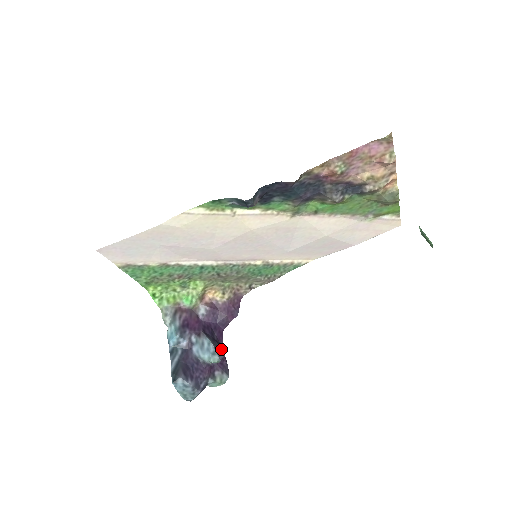
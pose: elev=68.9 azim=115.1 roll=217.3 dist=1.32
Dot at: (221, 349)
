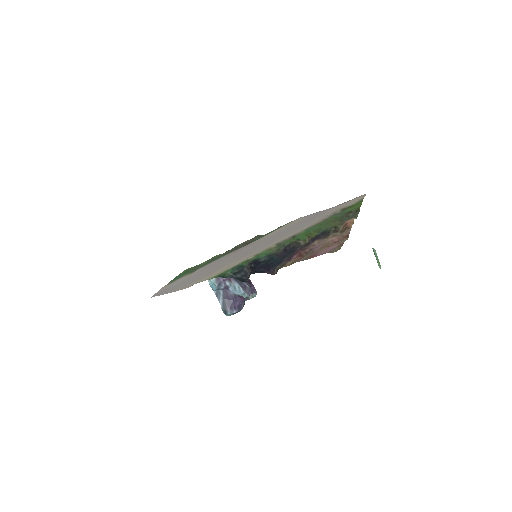
Dot at: (247, 286)
